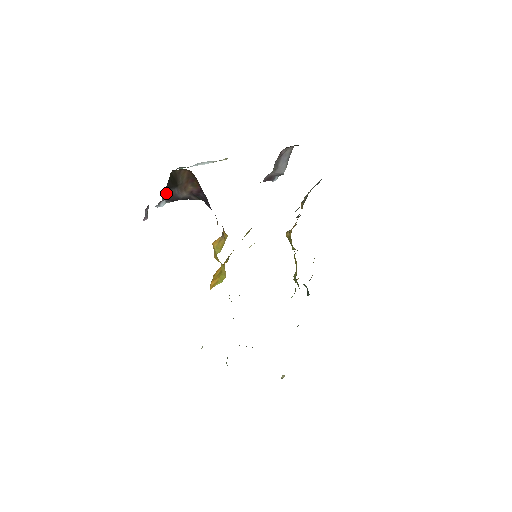
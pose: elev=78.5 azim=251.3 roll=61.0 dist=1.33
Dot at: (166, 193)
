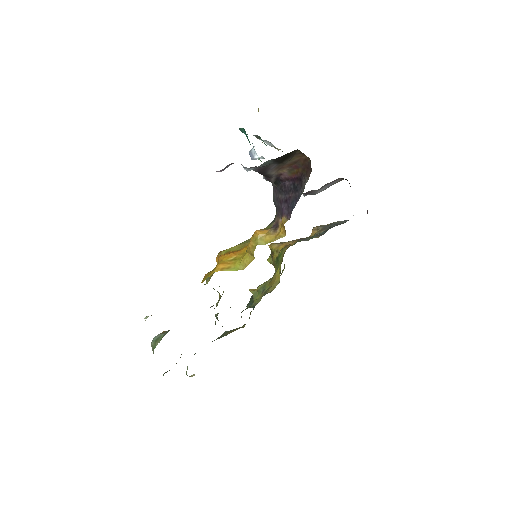
Dot at: (267, 163)
